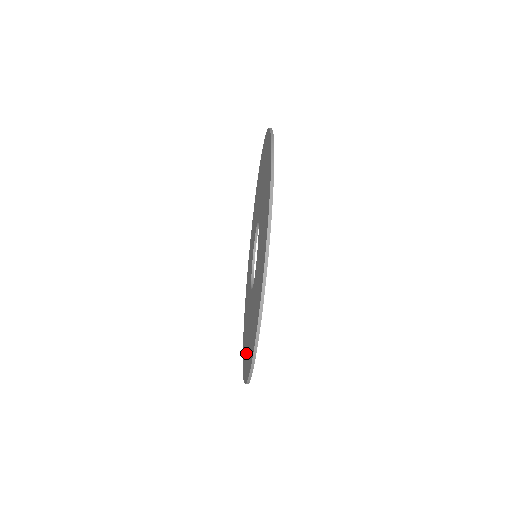
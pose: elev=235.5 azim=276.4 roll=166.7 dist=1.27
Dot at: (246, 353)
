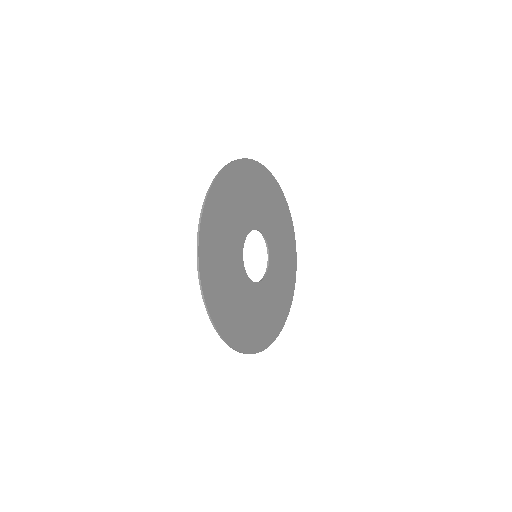
Dot at: (261, 329)
